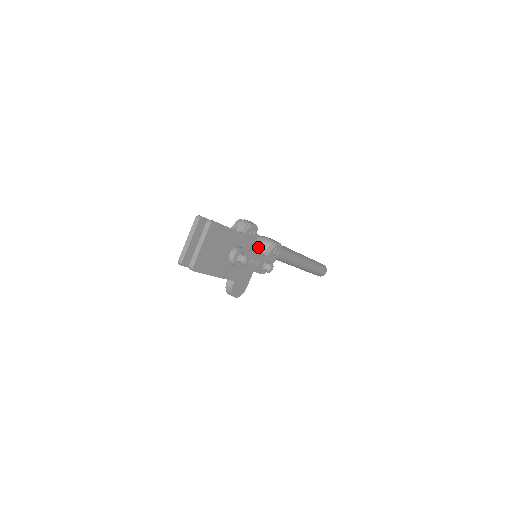
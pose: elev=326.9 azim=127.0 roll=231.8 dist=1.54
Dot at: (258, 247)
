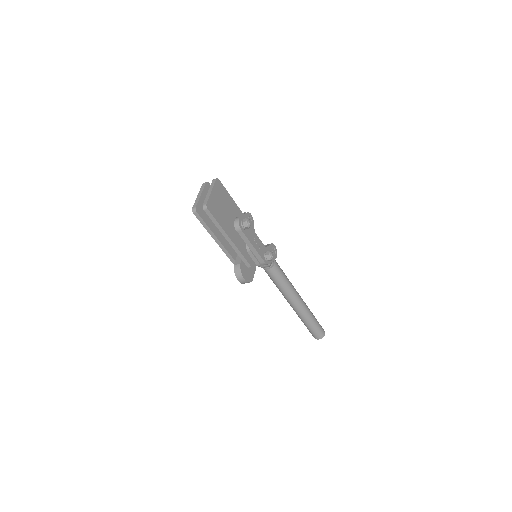
Dot at: occluded
